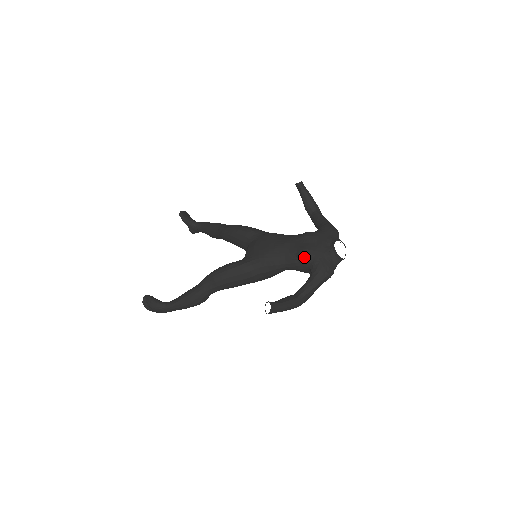
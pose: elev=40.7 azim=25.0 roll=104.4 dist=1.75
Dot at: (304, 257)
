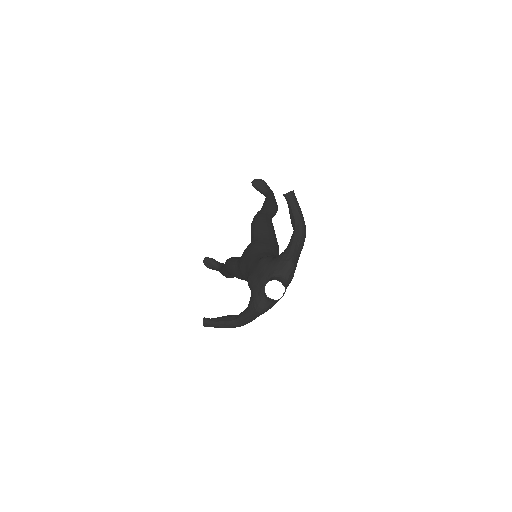
Dot at: (248, 285)
